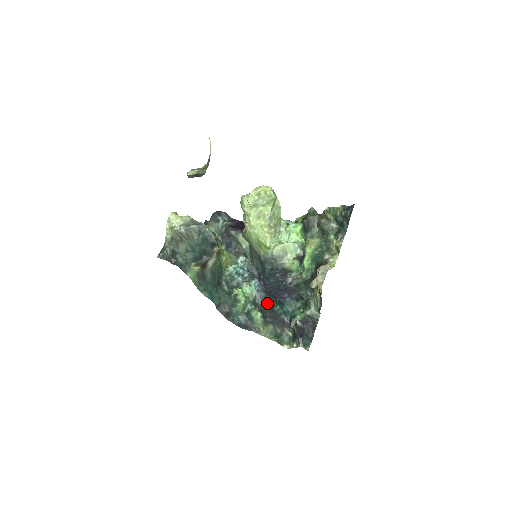
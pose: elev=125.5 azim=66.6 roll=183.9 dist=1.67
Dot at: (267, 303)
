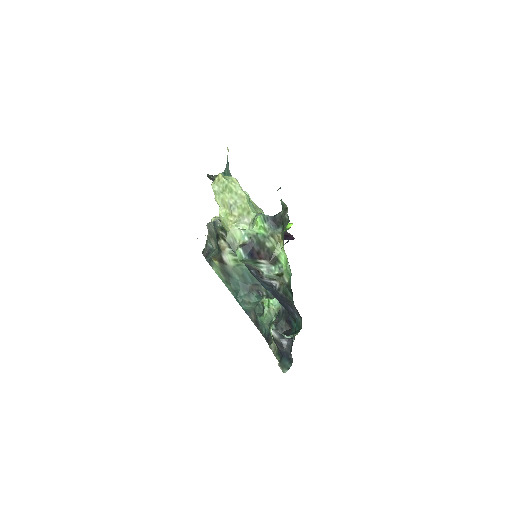
Dot at: (285, 318)
